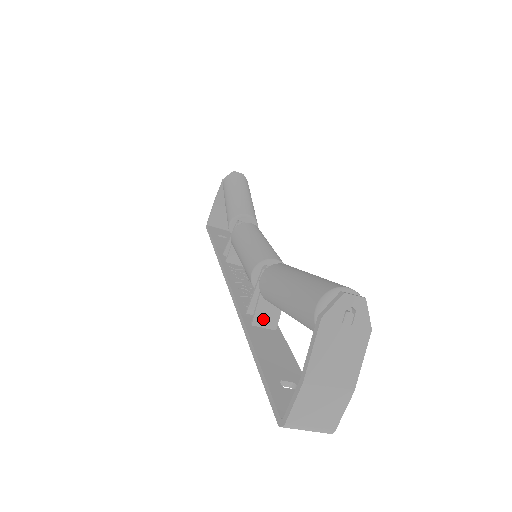
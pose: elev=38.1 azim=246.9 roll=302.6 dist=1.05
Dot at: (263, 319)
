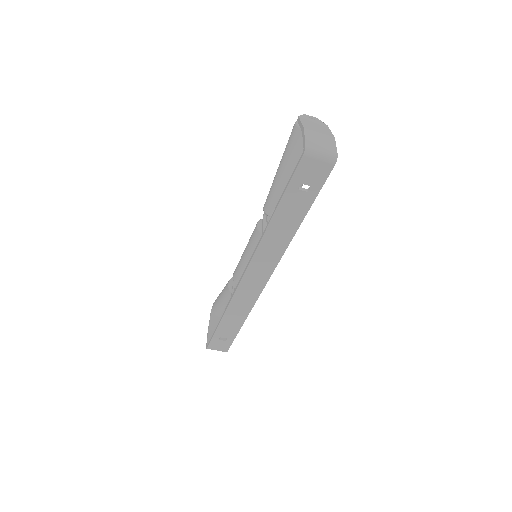
Dot at: occluded
